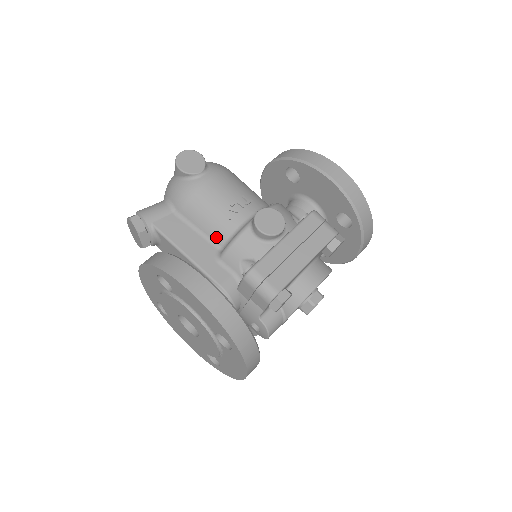
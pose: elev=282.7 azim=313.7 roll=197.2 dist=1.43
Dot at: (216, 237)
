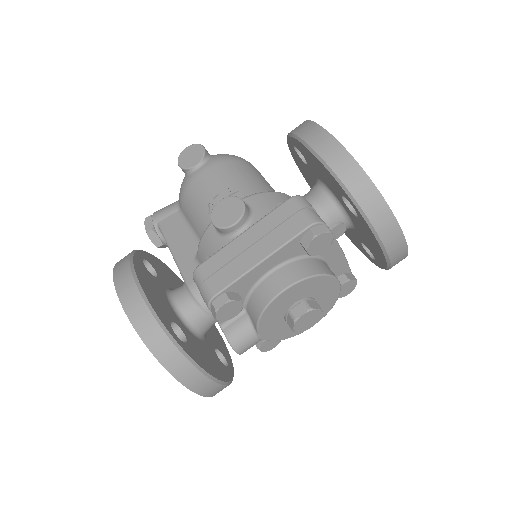
Dot at: (200, 234)
